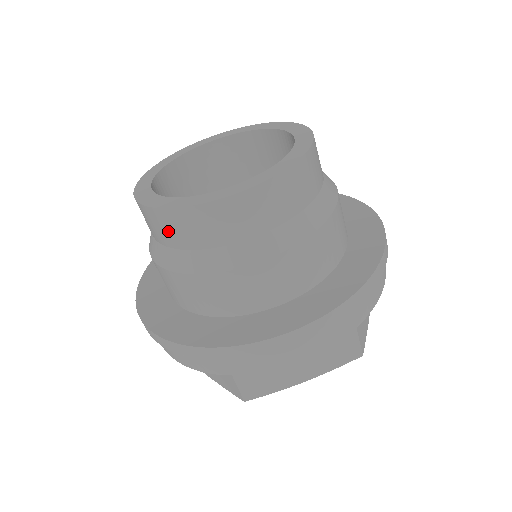
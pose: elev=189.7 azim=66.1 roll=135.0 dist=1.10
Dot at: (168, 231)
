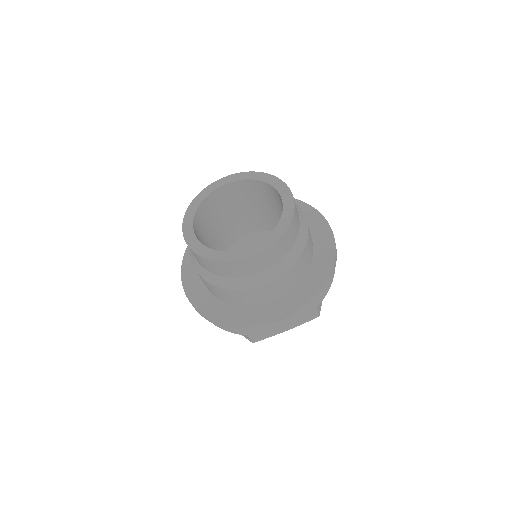
Dot at: occluded
